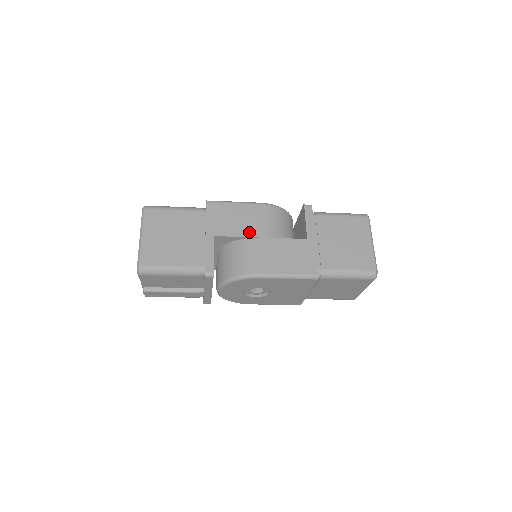
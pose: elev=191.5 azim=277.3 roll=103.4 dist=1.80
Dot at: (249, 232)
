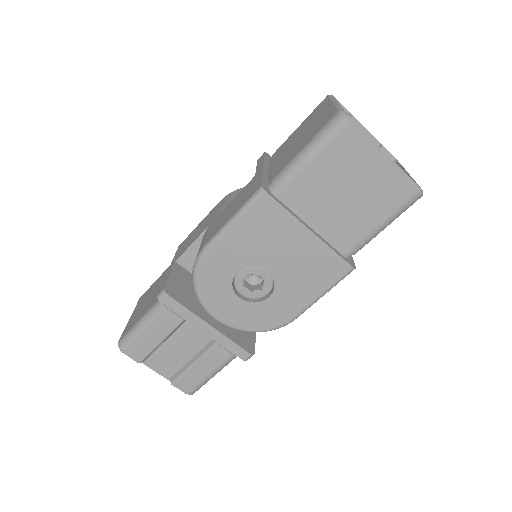
Dot at: (204, 229)
